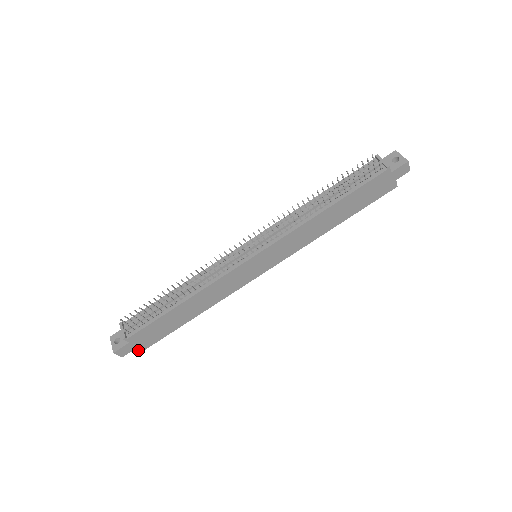
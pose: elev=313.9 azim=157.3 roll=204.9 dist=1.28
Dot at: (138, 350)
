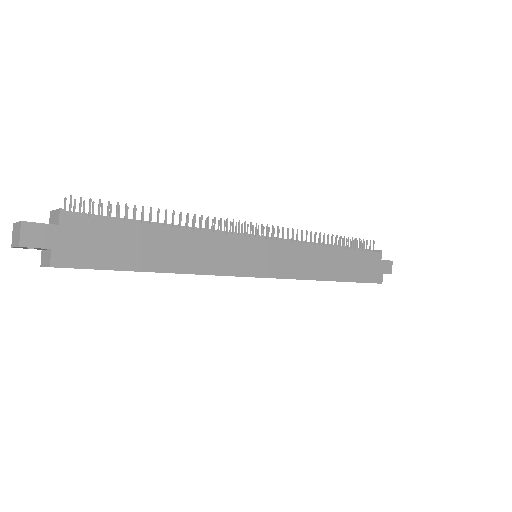
Dot at: (52, 257)
